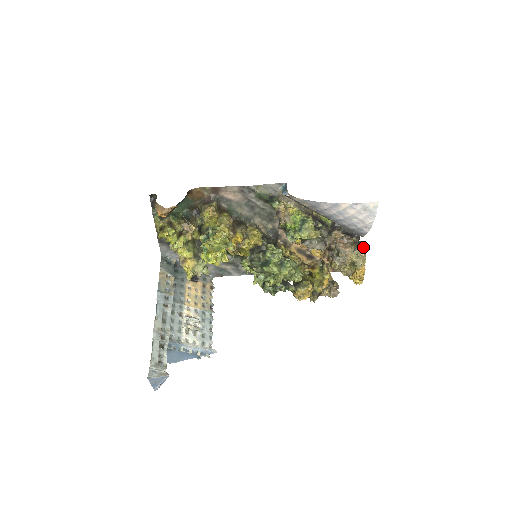
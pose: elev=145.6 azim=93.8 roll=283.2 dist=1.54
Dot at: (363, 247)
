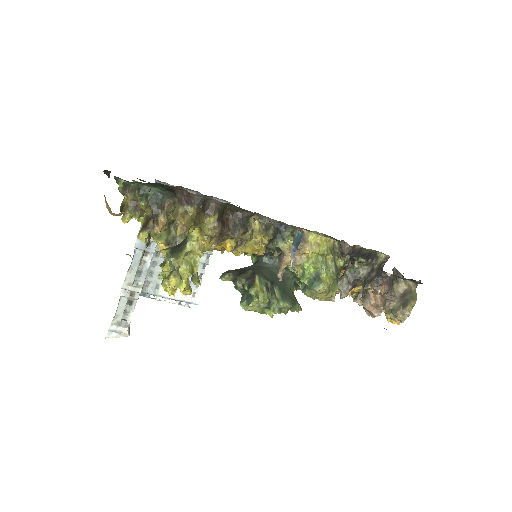
Dot at: (404, 316)
